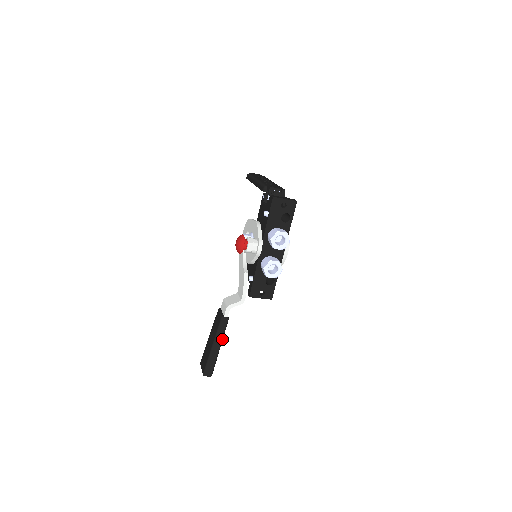
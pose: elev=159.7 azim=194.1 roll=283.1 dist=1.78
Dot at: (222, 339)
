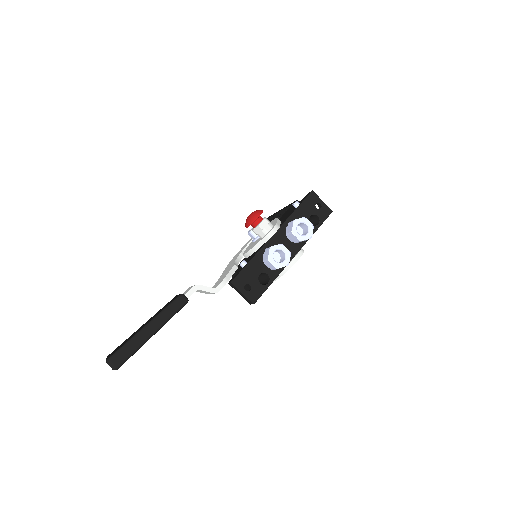
Dot at: (164, 323)
